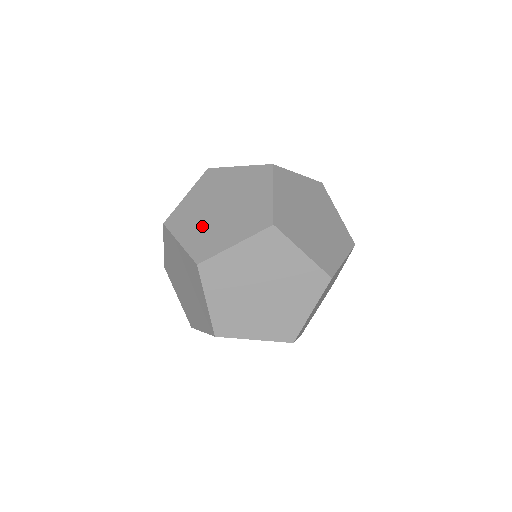
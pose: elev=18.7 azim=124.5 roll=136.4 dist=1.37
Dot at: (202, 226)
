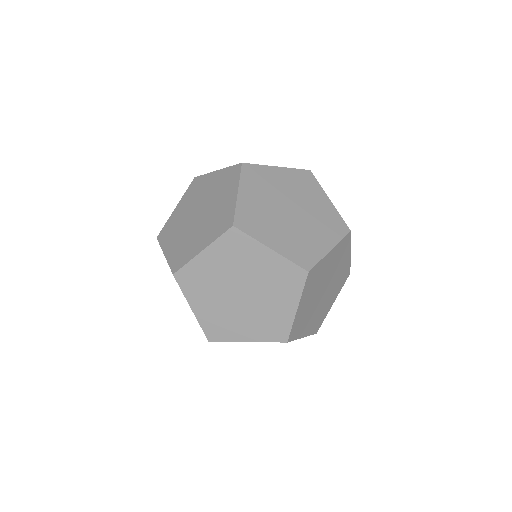
Dot at: occluded
